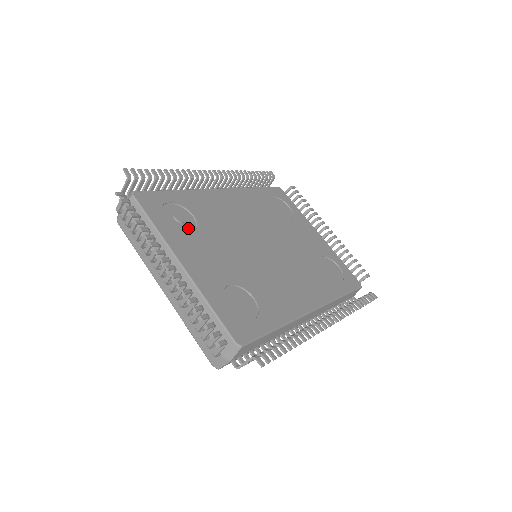
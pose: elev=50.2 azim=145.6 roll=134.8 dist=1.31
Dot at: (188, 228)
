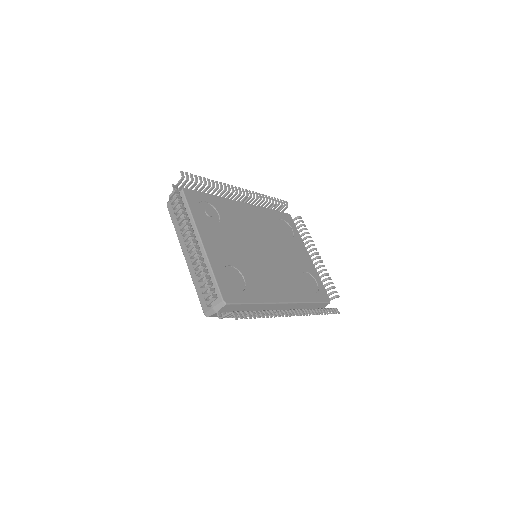
Dot at: (213, 221)
